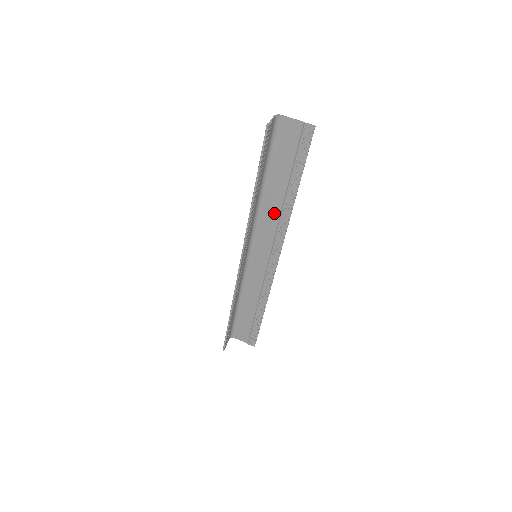
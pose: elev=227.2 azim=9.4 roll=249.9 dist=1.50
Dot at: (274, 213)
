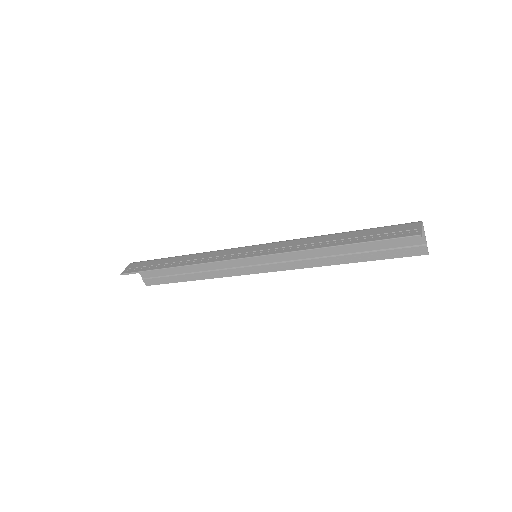
Dot at: (314, 252)
